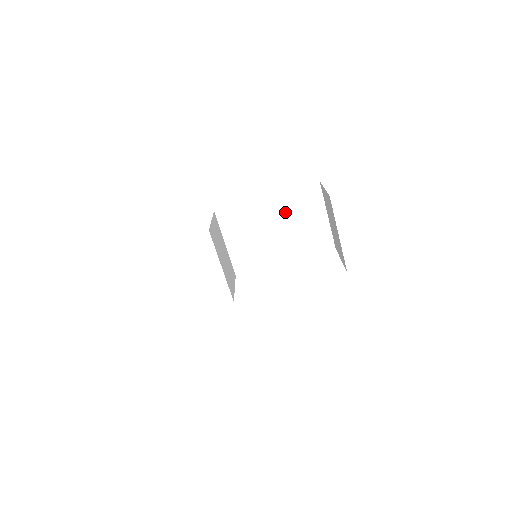
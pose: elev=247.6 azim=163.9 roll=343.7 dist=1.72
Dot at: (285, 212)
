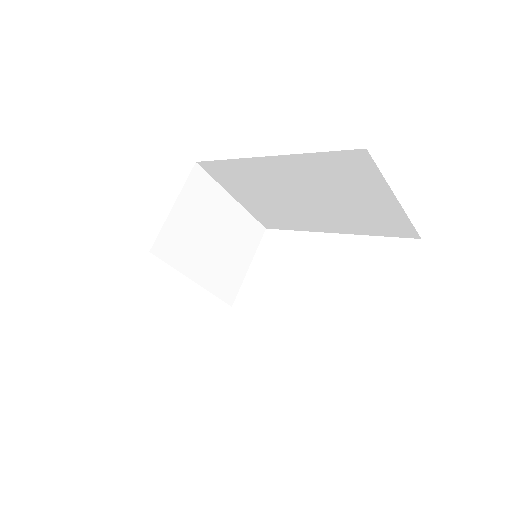
Dot at: (310, 181)
